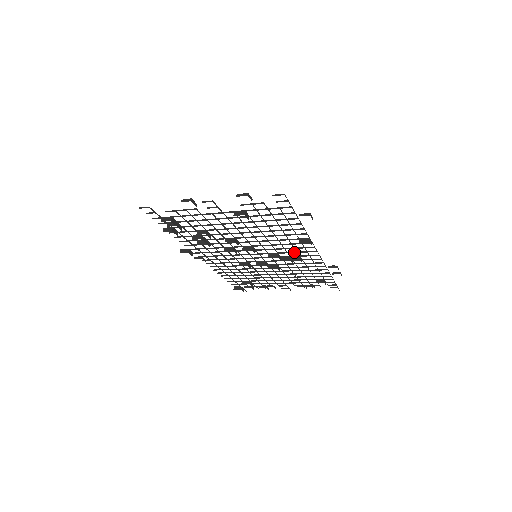
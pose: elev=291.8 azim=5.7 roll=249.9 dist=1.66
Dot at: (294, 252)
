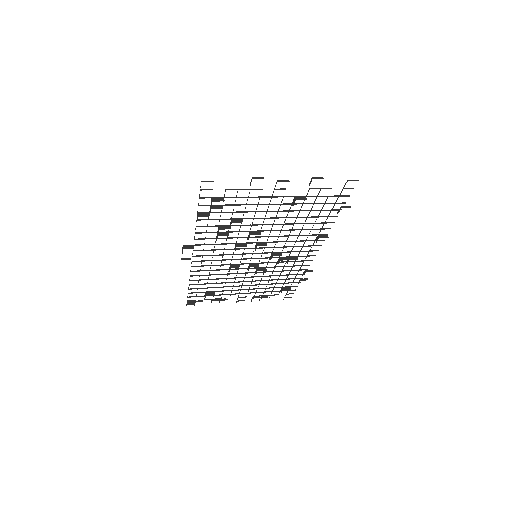
Dot at: (297, 251)
